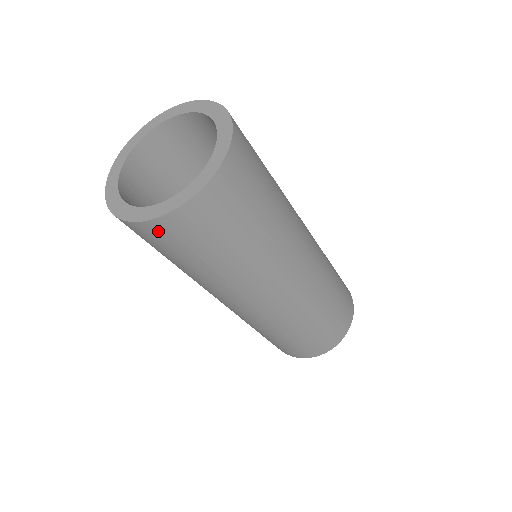
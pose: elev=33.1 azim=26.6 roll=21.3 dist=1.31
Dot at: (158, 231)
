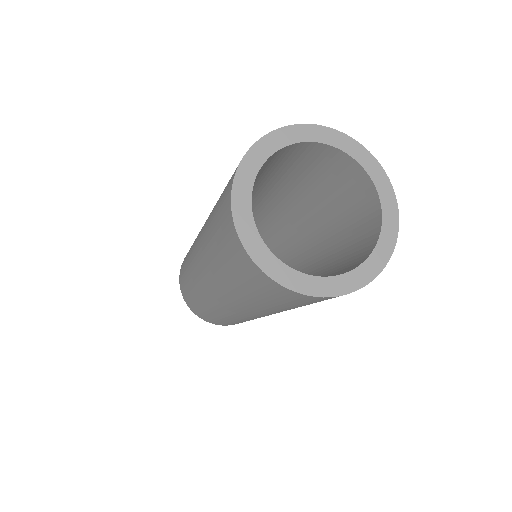
Dot at: (264, 281)
